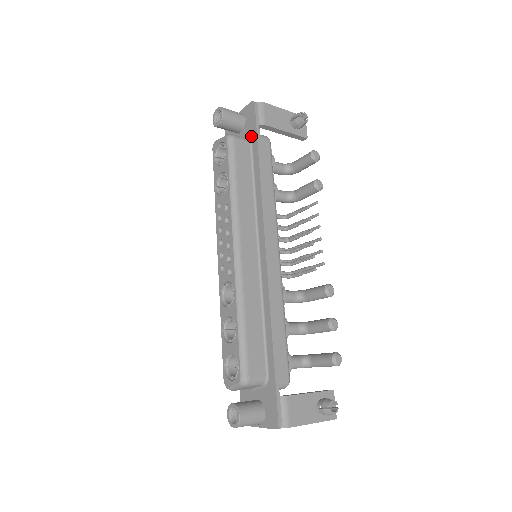
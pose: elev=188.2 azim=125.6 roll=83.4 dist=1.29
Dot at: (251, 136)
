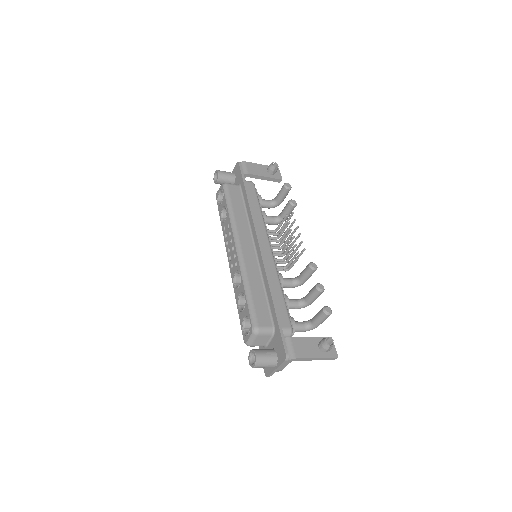
Dot at: (240, 182)
